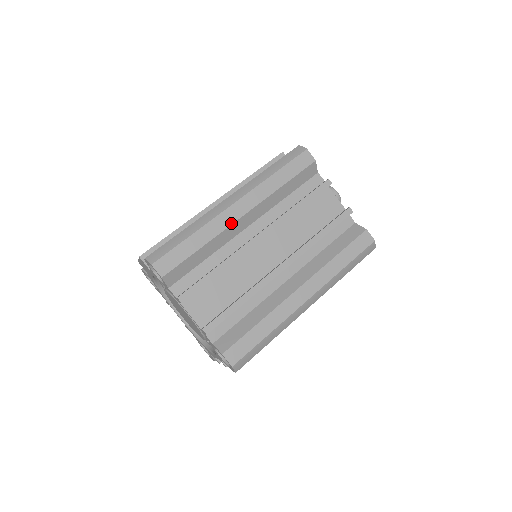
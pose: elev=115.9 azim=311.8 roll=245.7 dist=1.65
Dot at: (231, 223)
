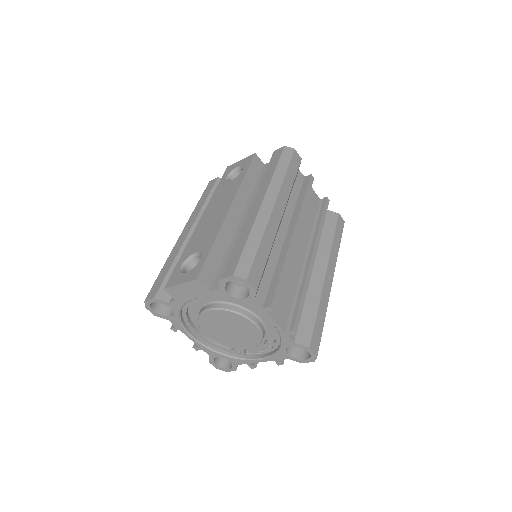
Dot at: (278, 225)
